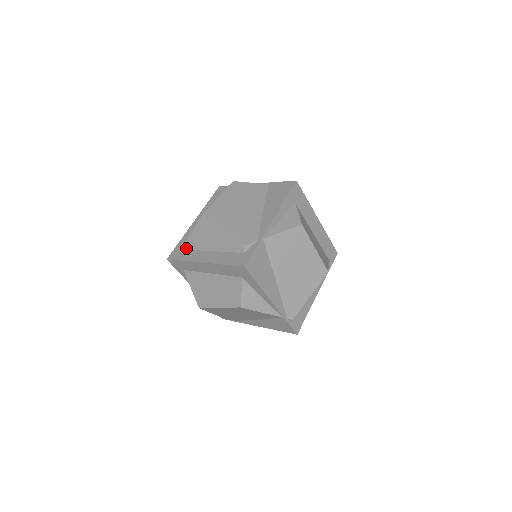
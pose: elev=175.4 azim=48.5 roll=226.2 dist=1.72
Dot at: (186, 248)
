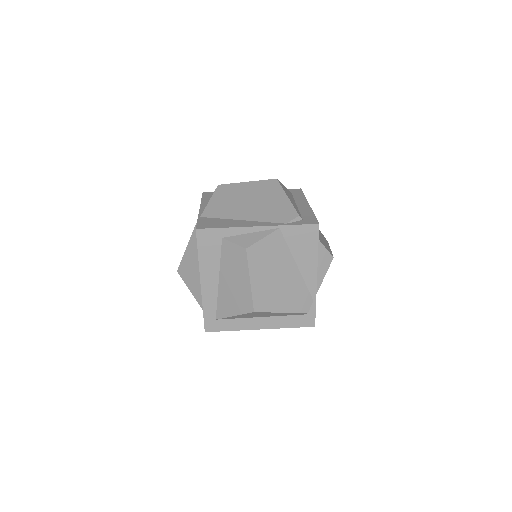
Dot at: (224, 319)
